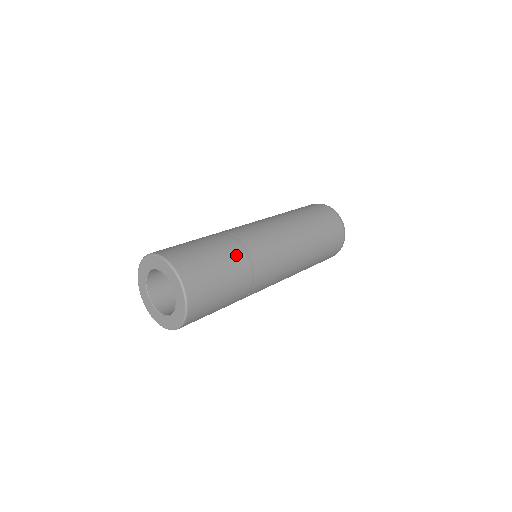
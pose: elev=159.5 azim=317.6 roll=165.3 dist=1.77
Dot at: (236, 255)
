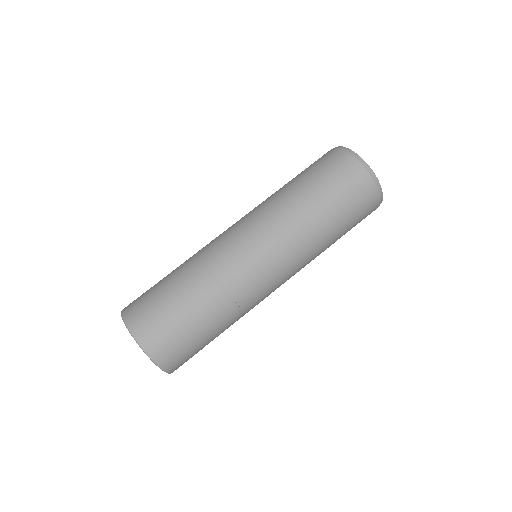
Dot at: occluded
